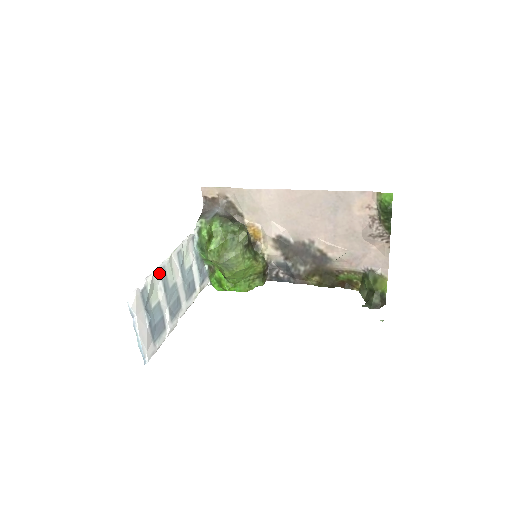
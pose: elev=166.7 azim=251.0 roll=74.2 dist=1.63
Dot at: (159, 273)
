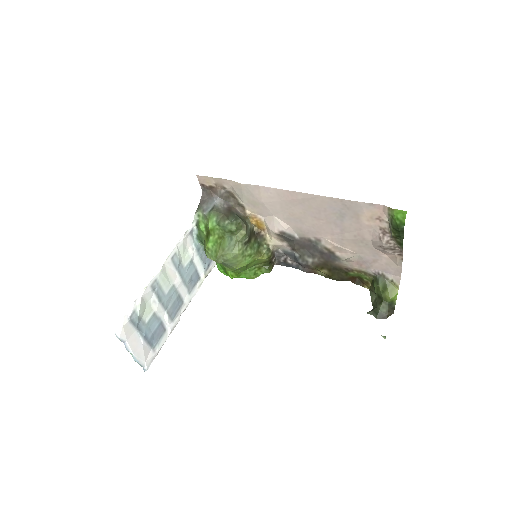
Dot at: (150, 289)
